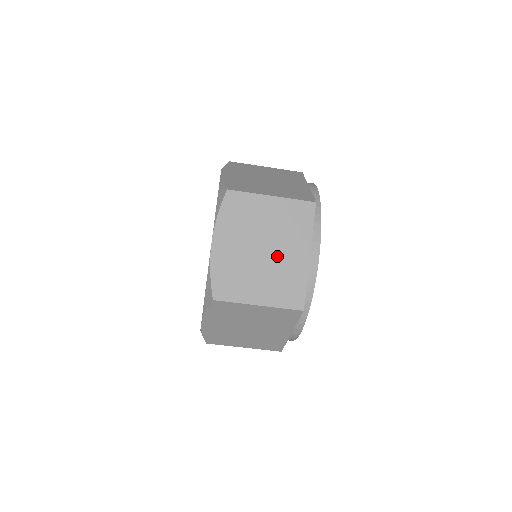
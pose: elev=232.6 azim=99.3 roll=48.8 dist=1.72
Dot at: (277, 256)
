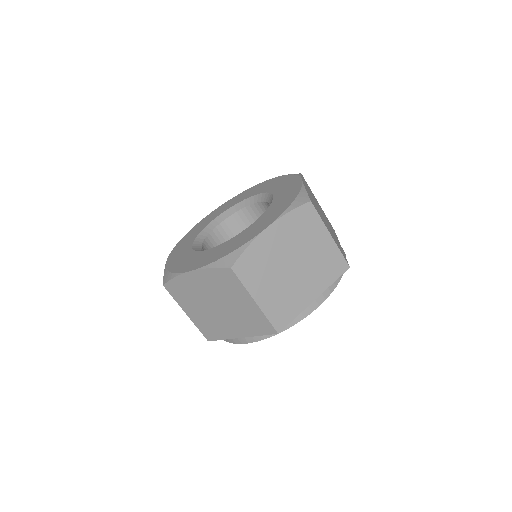
Dot at: (329, 227)
